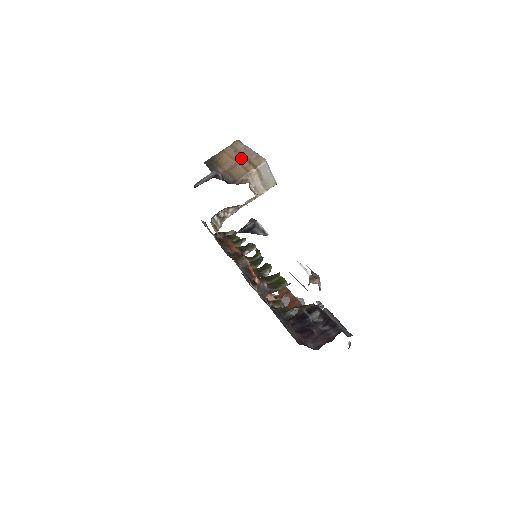
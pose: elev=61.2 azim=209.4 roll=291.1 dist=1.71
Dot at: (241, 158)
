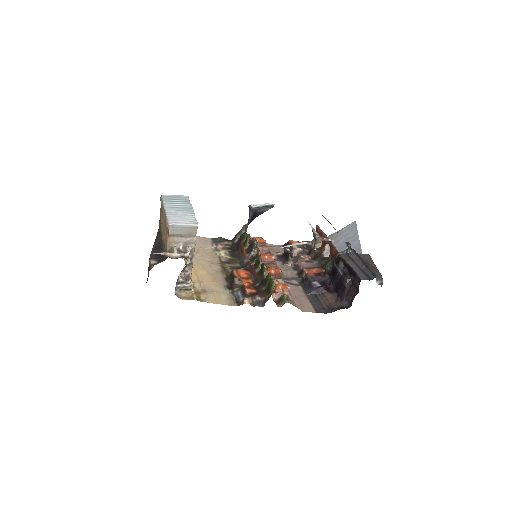
Dot at: (164, 222)
